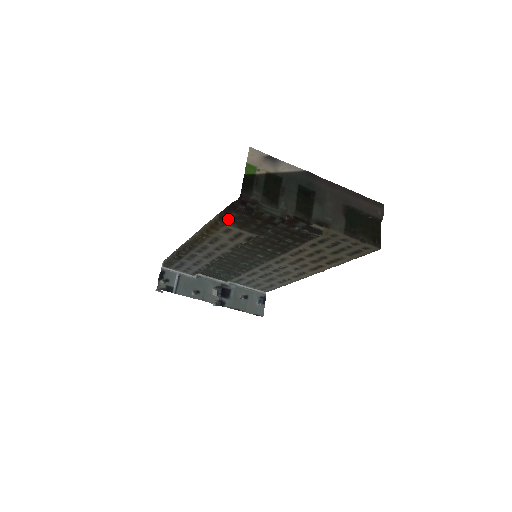
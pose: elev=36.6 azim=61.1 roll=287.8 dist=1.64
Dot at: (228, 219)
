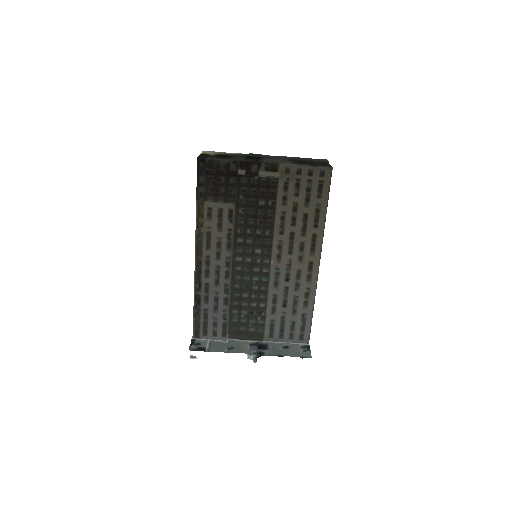
Dot at: (201, 190)
